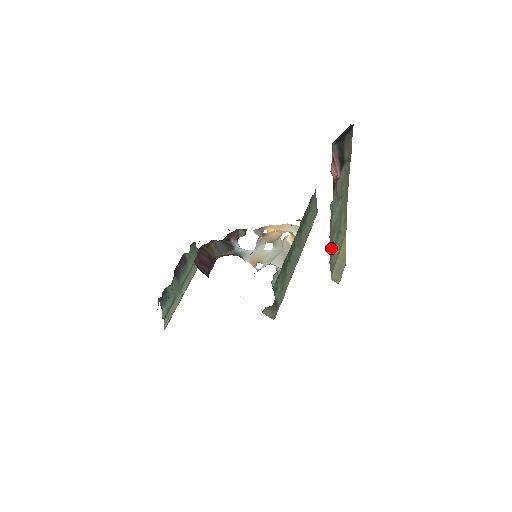
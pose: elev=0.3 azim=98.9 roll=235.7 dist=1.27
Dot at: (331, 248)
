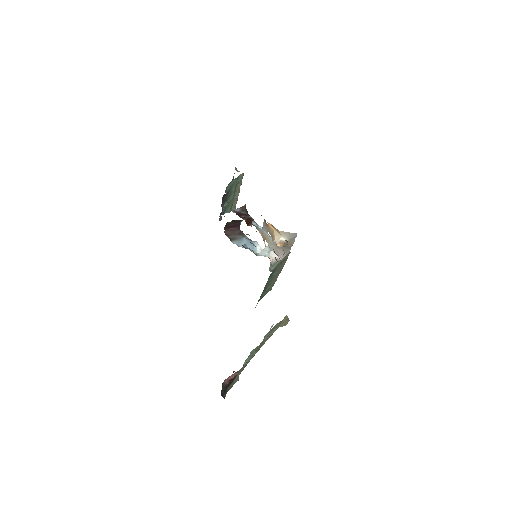
Dot at: (263, 344)
